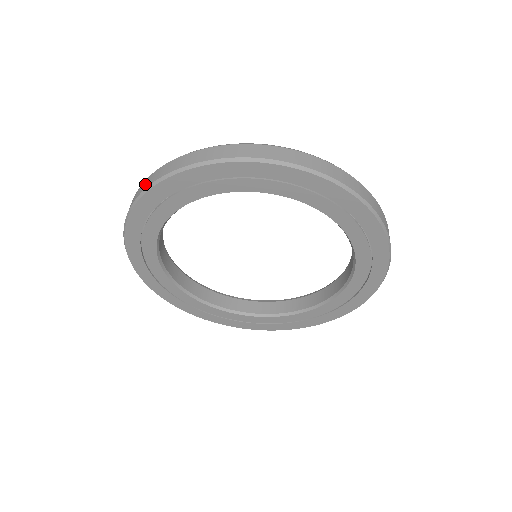
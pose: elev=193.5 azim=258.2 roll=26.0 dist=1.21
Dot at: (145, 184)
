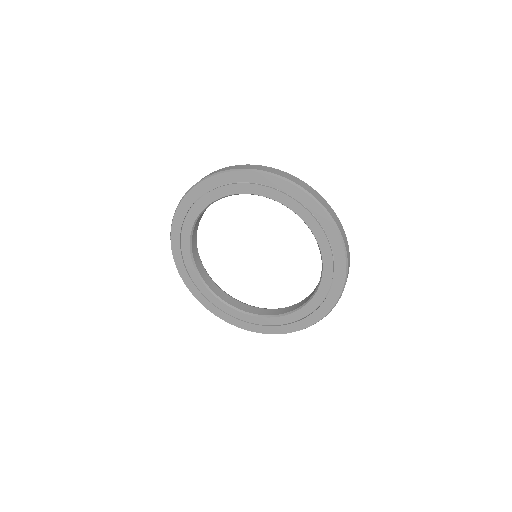
Dot at: occluded
